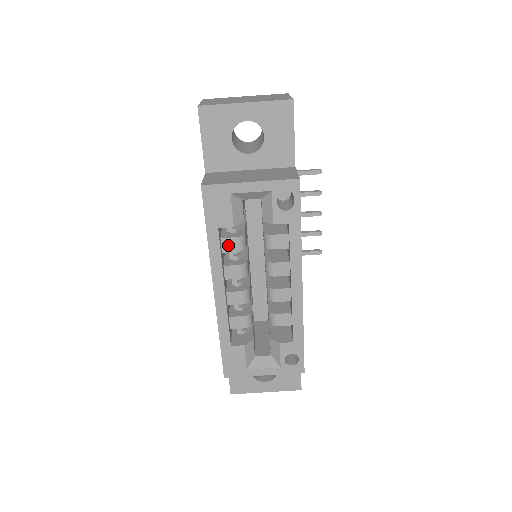
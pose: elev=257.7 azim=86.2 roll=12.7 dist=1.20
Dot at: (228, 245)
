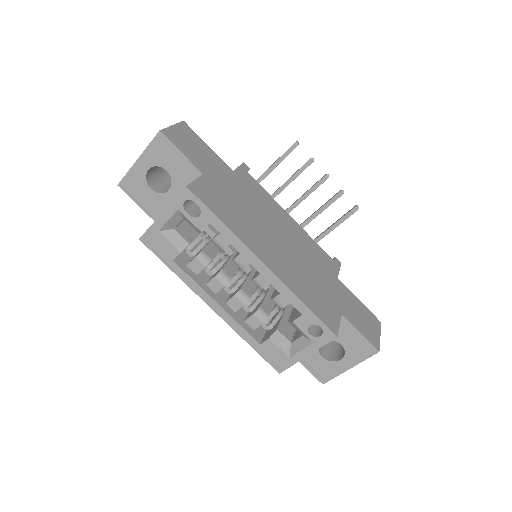
Dot at: (195, 267)
